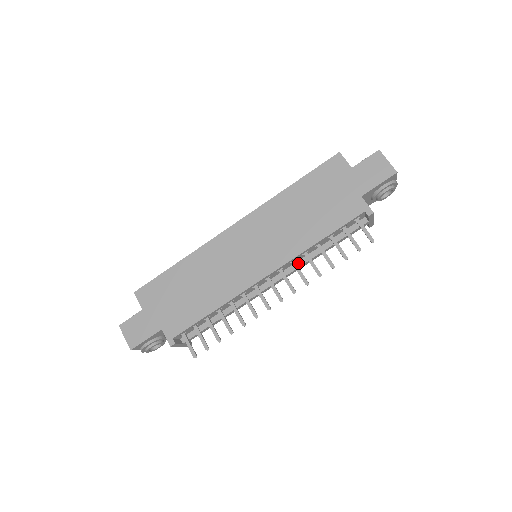
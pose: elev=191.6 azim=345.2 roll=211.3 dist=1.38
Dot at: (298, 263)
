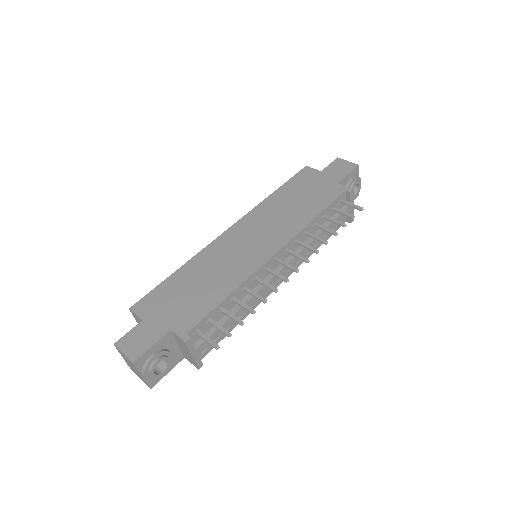
Dot at: (300, 247)
